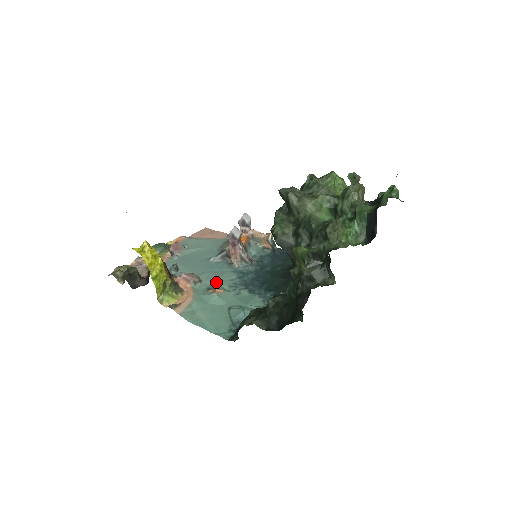
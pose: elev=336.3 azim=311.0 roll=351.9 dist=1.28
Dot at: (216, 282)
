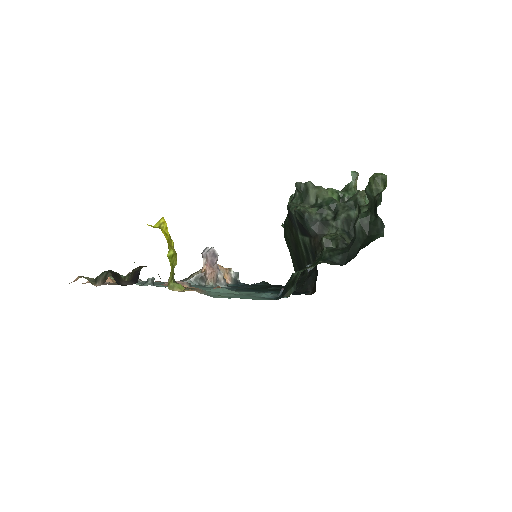
Dot at: (209, 288)
